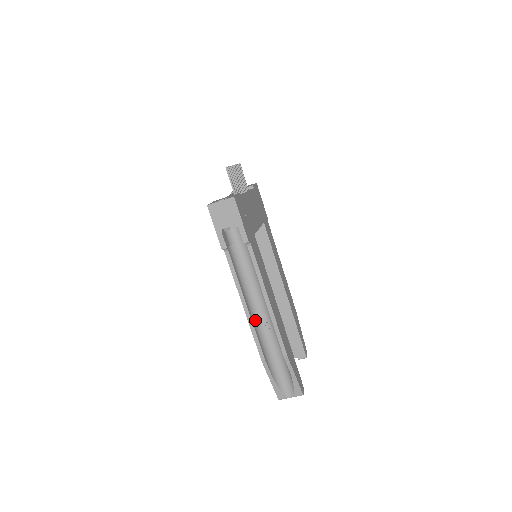
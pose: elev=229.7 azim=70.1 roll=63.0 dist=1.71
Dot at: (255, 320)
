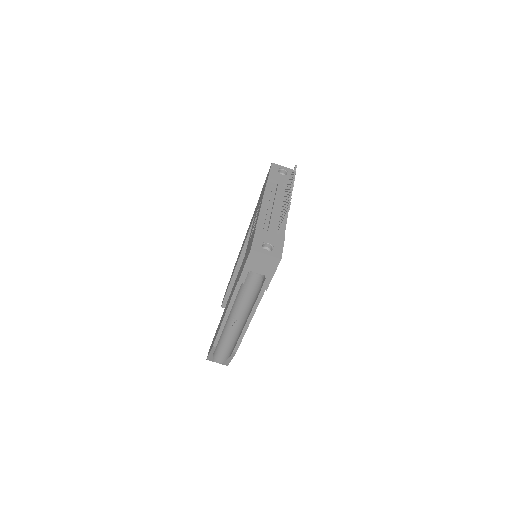
Dot at: (227, 321)
